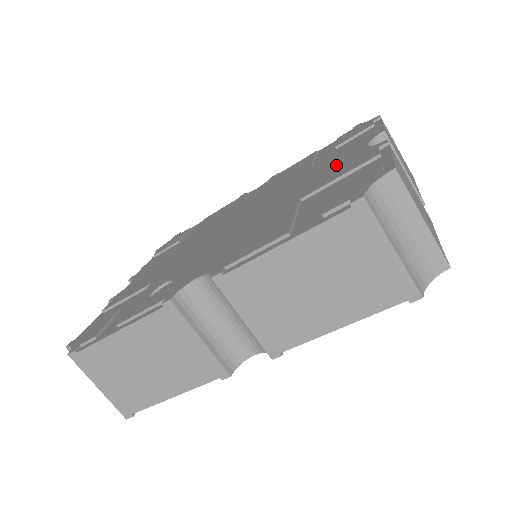
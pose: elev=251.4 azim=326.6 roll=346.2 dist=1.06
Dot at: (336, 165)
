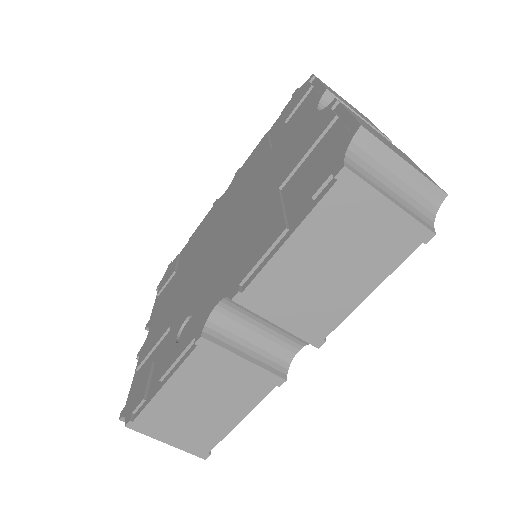
Dot at: (296, 141)
